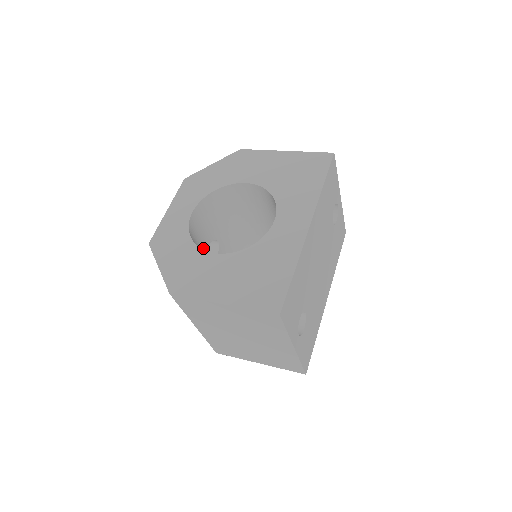
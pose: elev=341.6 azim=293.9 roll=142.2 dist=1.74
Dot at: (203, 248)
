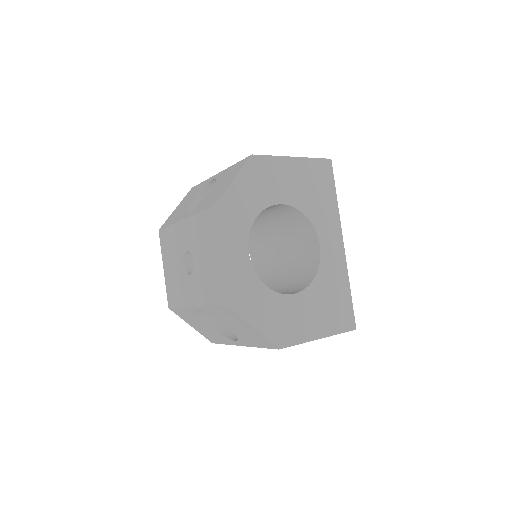
Dot at: occluded
